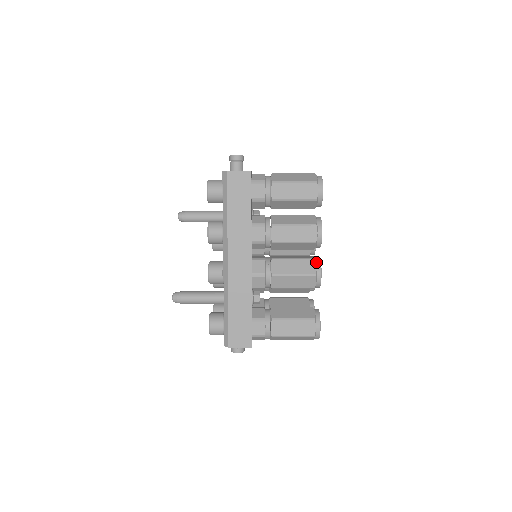
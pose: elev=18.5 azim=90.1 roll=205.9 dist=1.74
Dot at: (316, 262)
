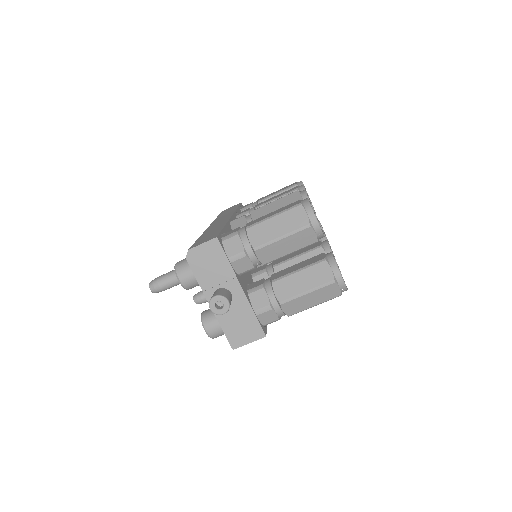
Dot at: occluded
